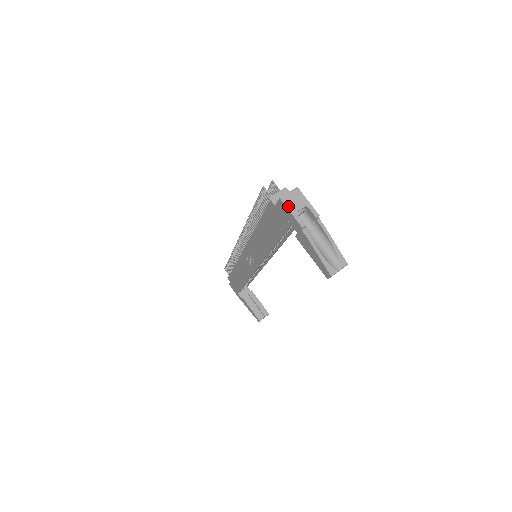
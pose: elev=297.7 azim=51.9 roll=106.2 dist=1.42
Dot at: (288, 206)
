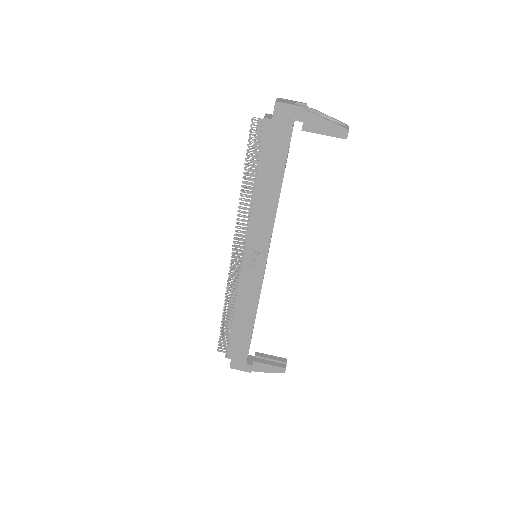
Dot at: (285, 103)
